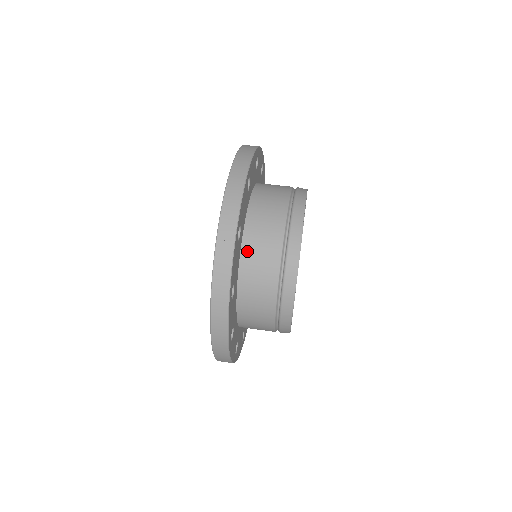
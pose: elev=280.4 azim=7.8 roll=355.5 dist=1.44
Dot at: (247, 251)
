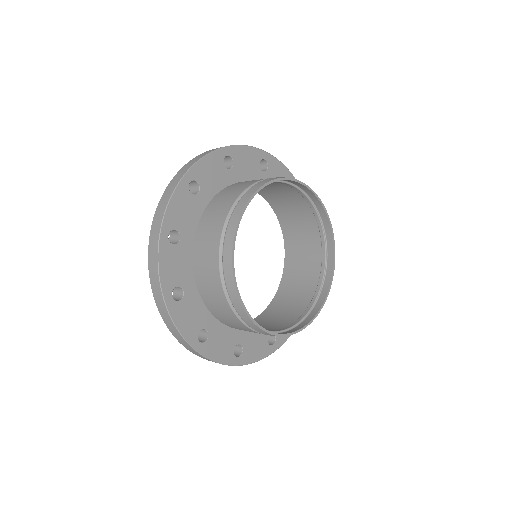
Dot at: (207, 212)
